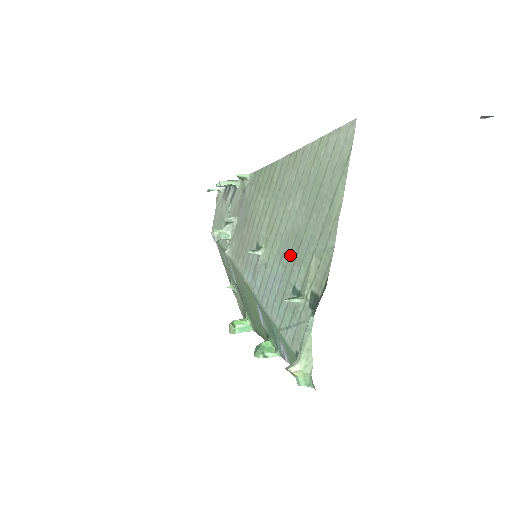
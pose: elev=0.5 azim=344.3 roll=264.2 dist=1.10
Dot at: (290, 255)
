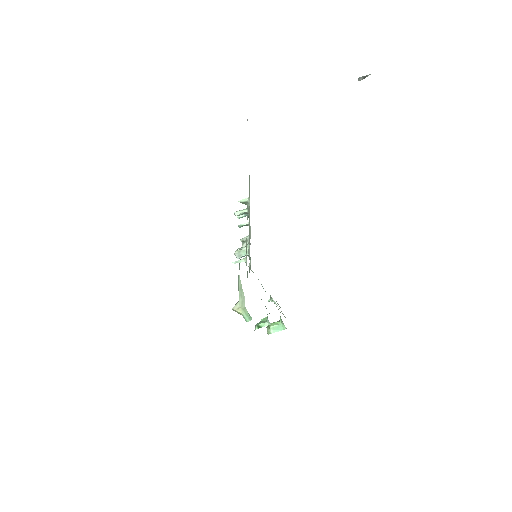
Dot at: occluded
